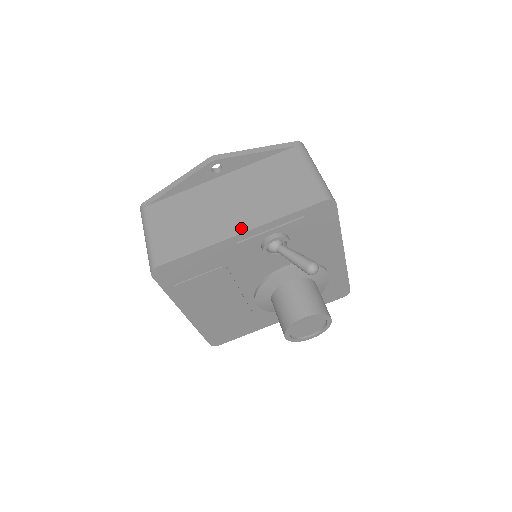
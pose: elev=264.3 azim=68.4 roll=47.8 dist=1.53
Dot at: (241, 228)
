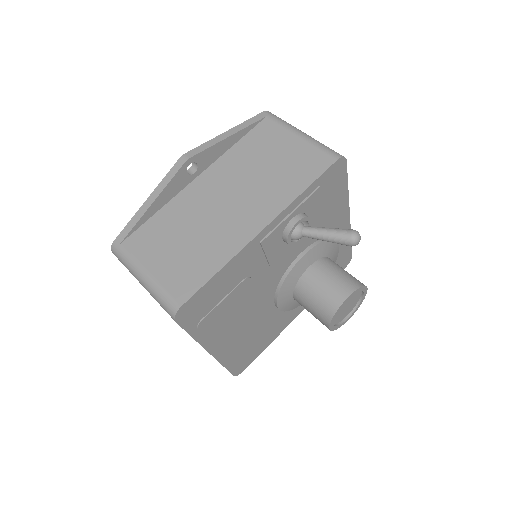
Dot at: (260, 223)
